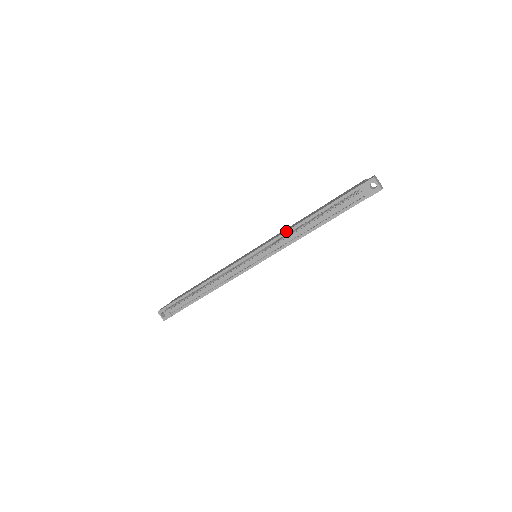
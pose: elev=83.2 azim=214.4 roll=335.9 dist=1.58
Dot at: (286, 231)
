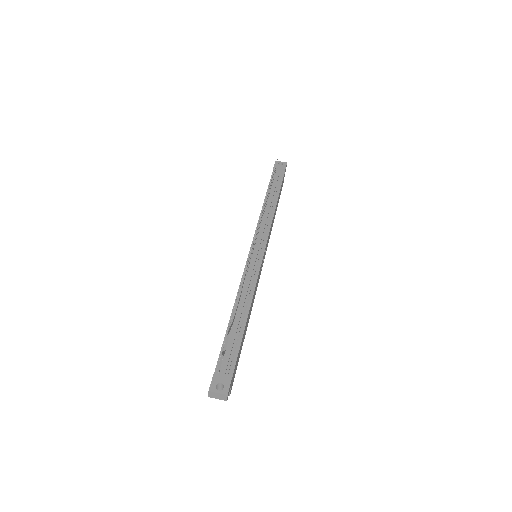
Dot at: (259, 216)
